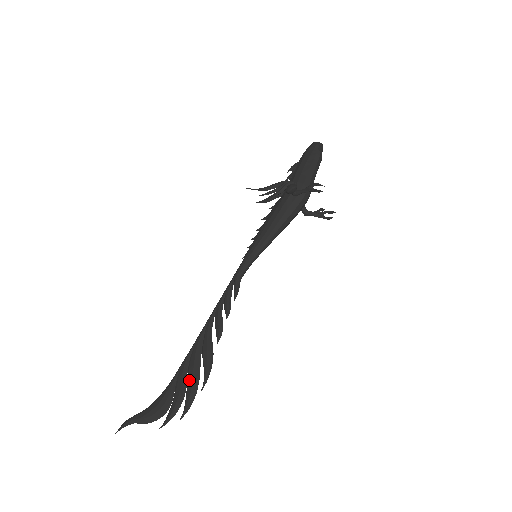
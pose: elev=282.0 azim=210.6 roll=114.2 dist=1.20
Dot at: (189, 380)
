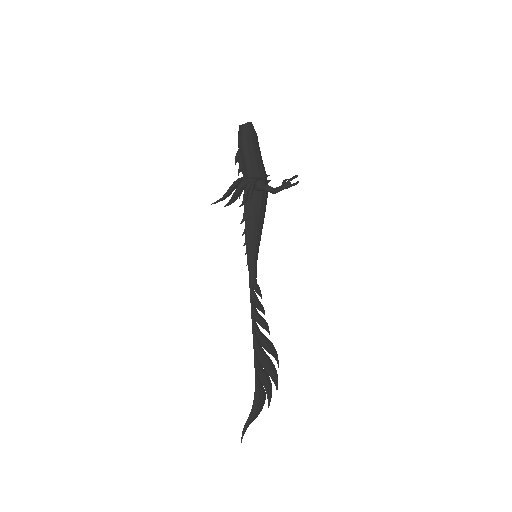
Dot at: (268, 370)
